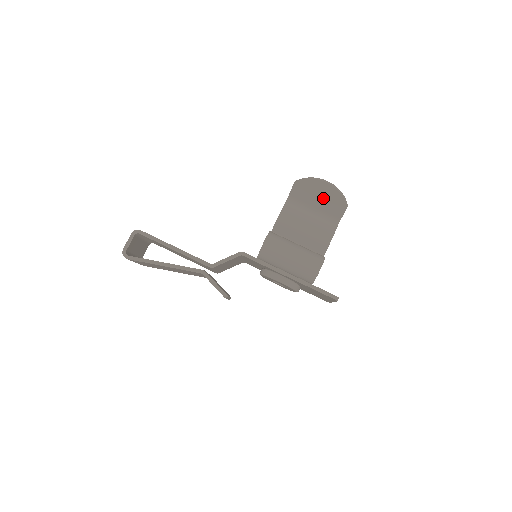
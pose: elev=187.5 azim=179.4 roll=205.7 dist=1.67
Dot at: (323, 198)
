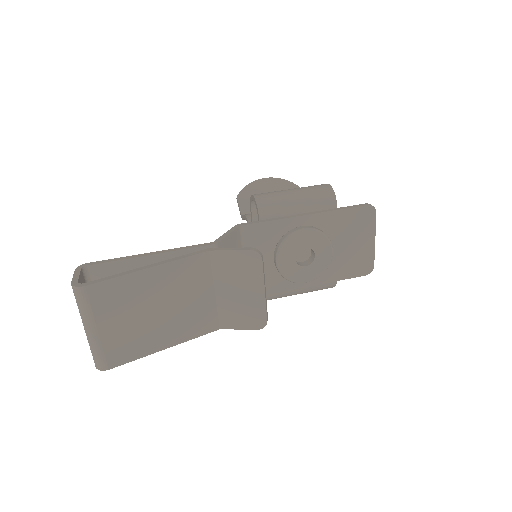
Dot at: occluded
